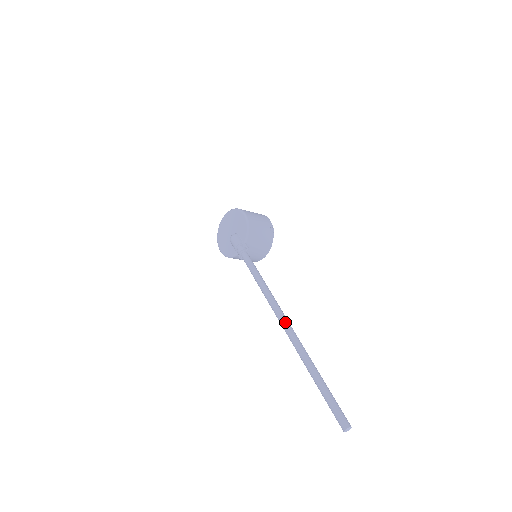
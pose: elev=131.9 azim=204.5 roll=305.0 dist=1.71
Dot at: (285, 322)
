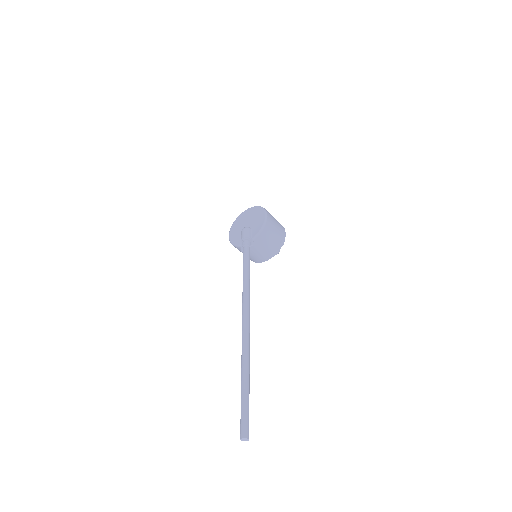
Dot at: (246, 322)
